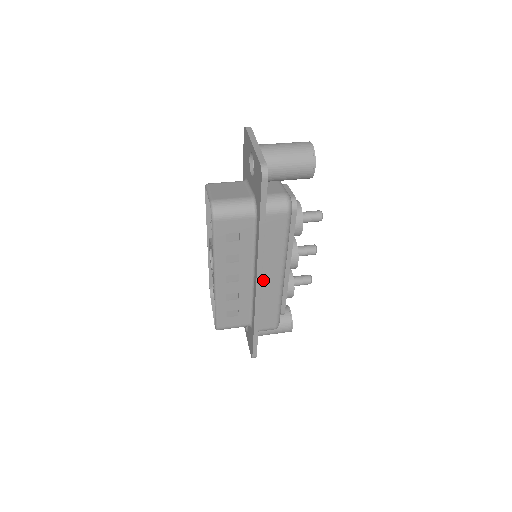
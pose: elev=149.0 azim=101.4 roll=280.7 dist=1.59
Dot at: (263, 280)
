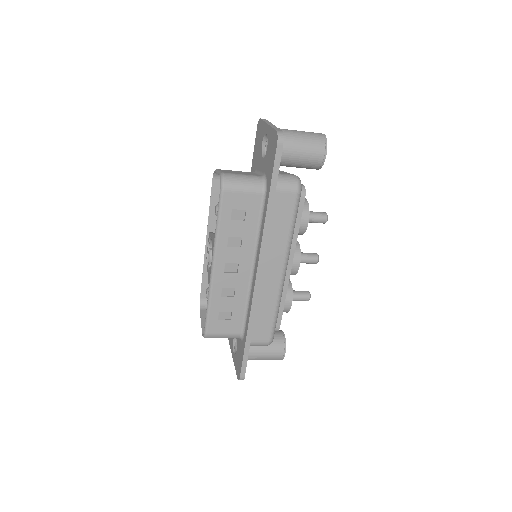
Dot at: (263, 273)
